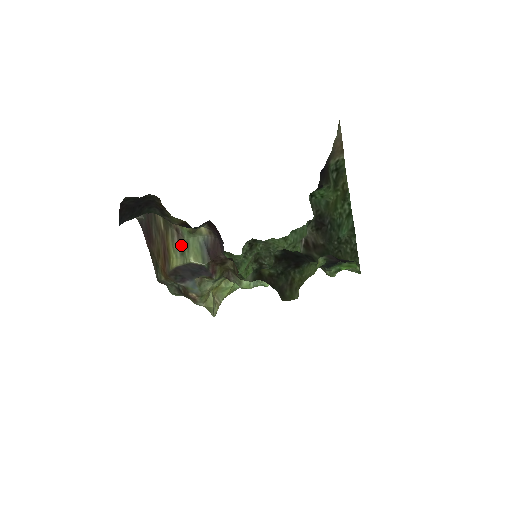
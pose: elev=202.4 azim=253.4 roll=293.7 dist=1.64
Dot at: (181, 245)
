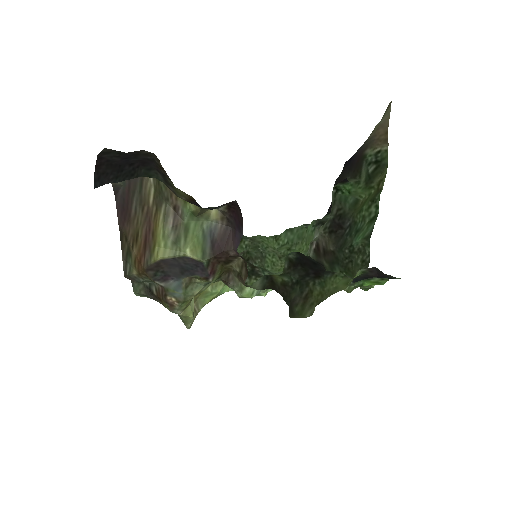
Dot at: (177, 230)
